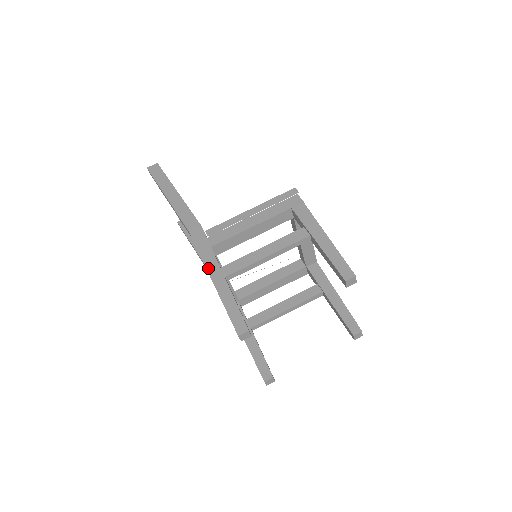
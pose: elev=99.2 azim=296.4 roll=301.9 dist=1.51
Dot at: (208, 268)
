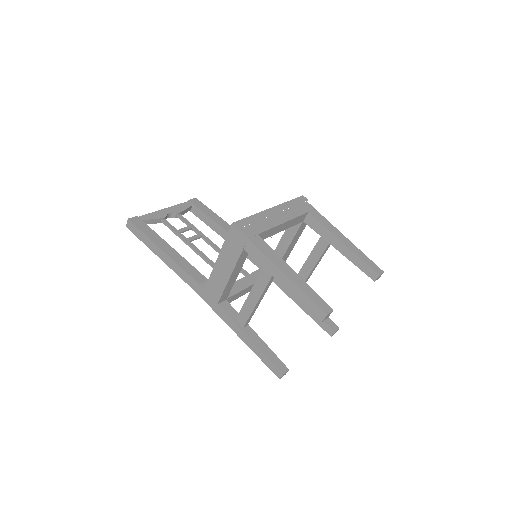
Dot at: (228, 325)
